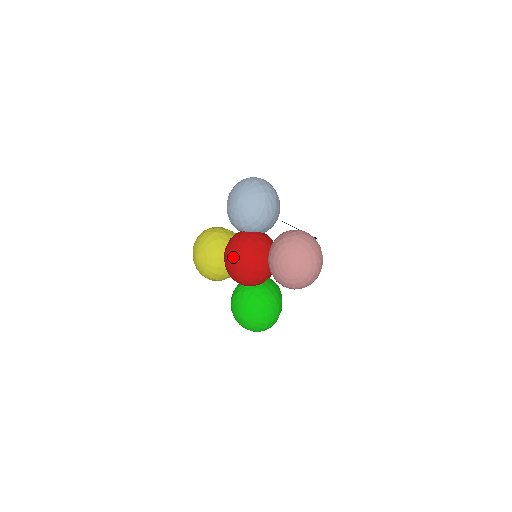
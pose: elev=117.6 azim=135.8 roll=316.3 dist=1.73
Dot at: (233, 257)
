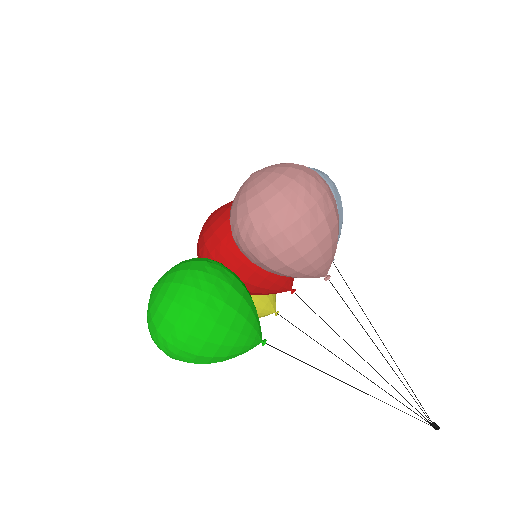
Dot at: occluded
